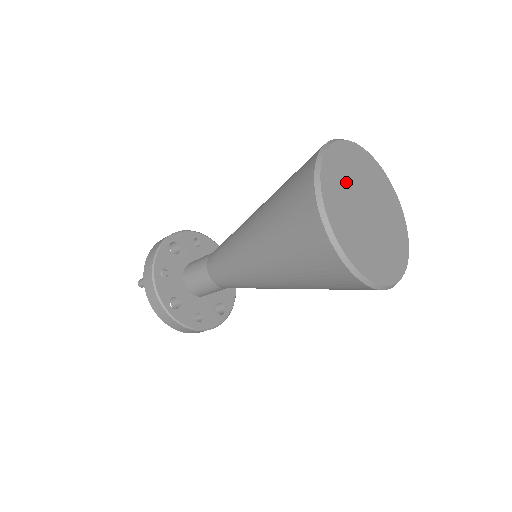
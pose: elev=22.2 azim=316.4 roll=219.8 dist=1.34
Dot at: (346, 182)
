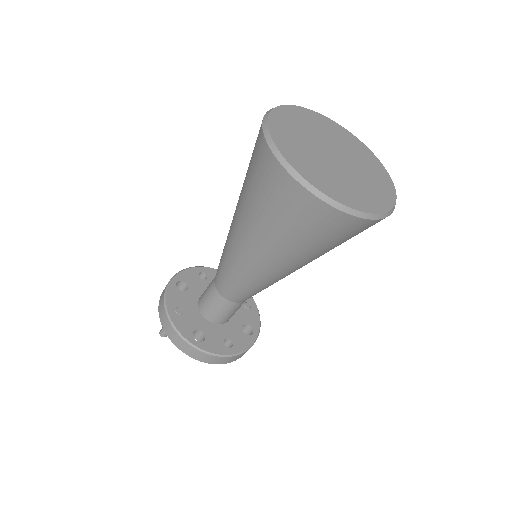
Dot at: (300, 136)
